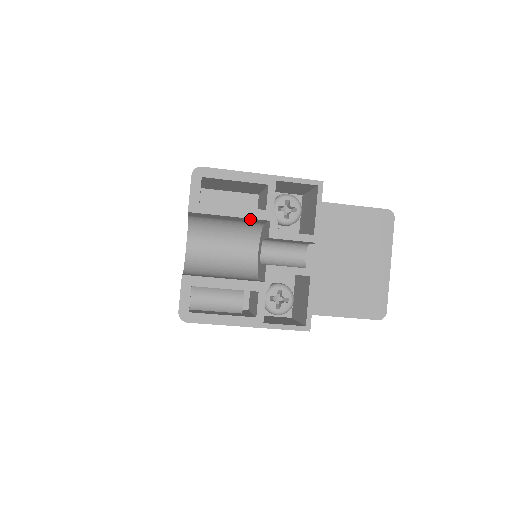
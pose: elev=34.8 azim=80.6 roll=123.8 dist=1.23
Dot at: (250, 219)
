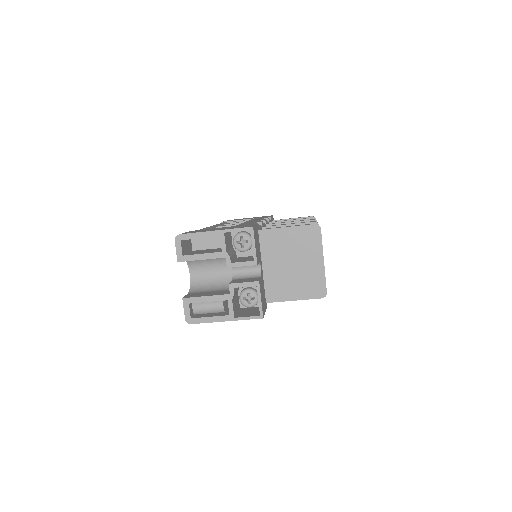
Dot at: (215, 258)
